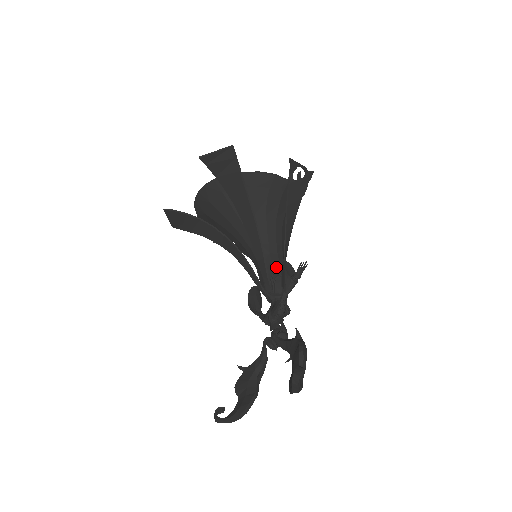
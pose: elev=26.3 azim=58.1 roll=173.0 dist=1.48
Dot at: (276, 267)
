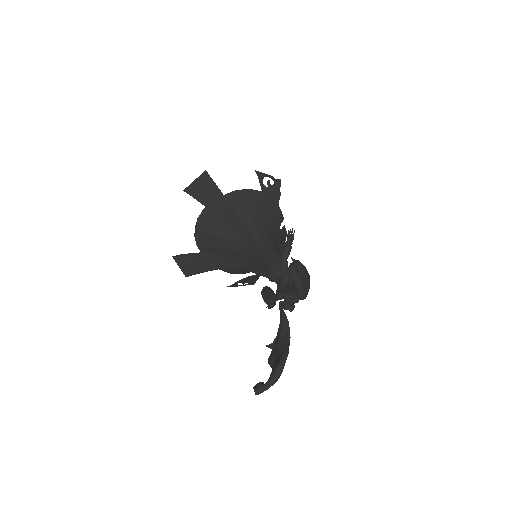
Dot at: (274, 253)
